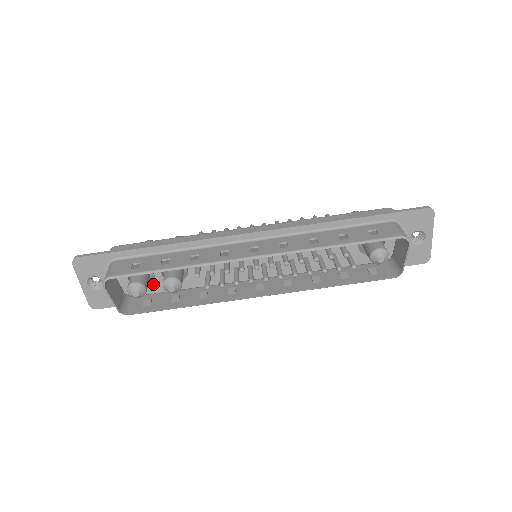
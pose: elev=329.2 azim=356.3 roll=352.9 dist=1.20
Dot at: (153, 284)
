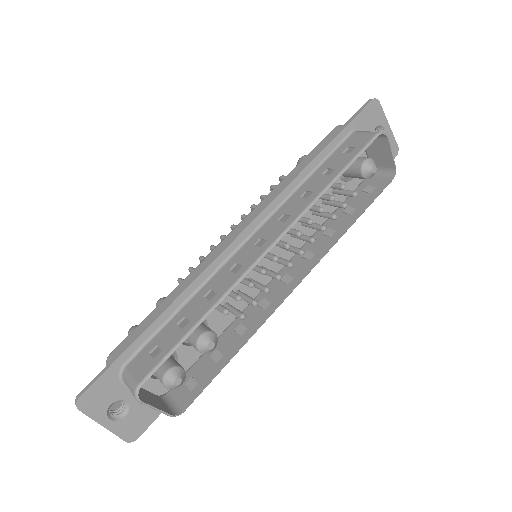
Dot at: (179, 362)
